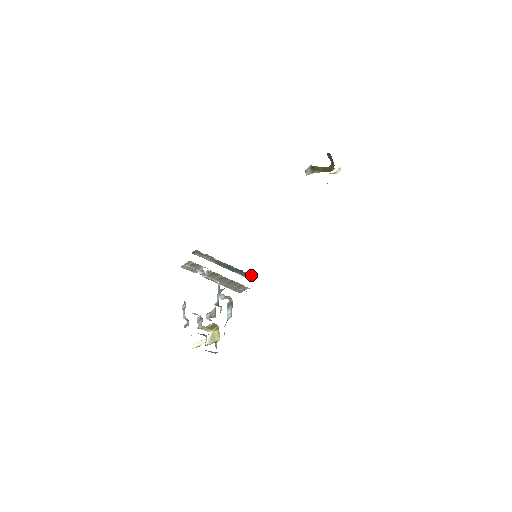
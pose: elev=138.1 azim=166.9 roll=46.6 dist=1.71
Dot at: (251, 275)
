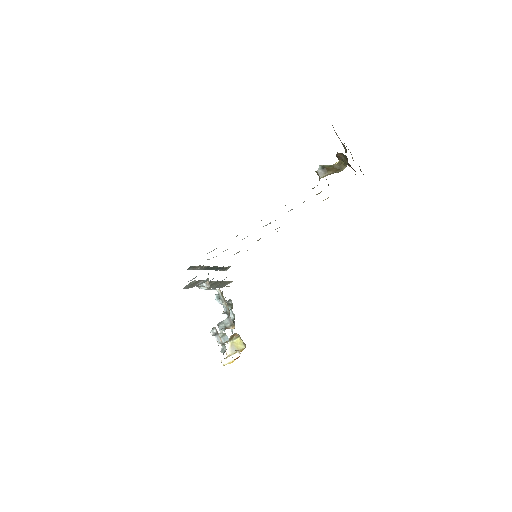
Dot at: (228, 267)
